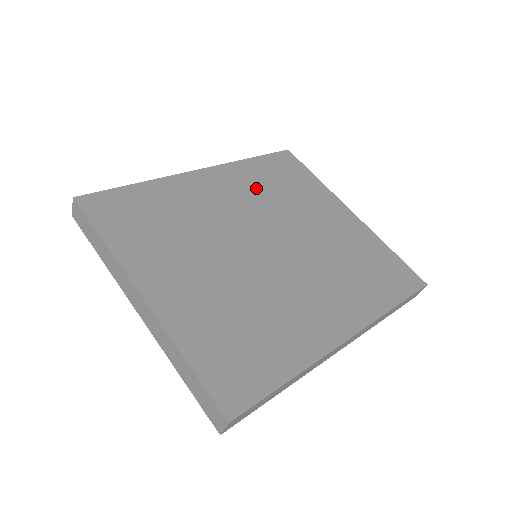
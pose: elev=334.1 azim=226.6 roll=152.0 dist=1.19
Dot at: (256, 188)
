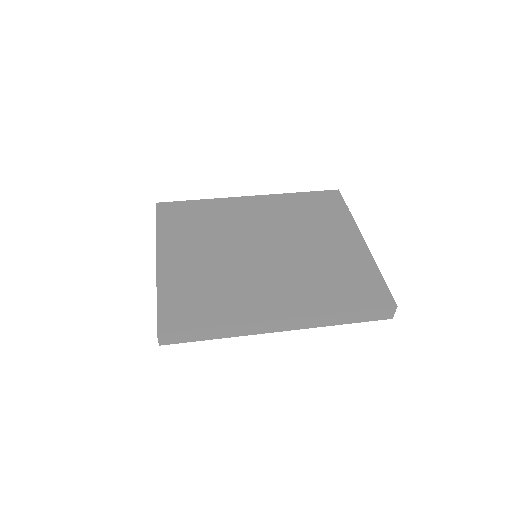
Dot at: (286, 212)
